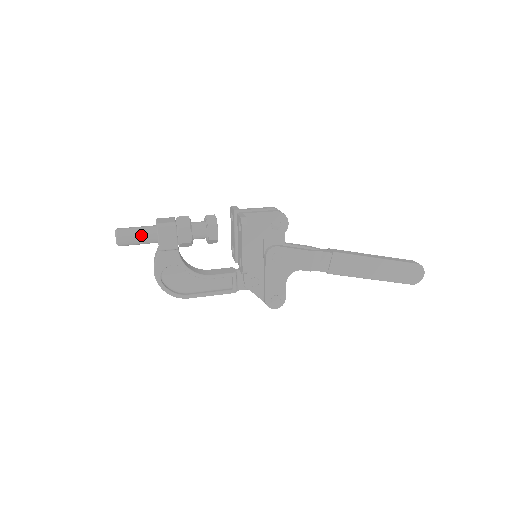
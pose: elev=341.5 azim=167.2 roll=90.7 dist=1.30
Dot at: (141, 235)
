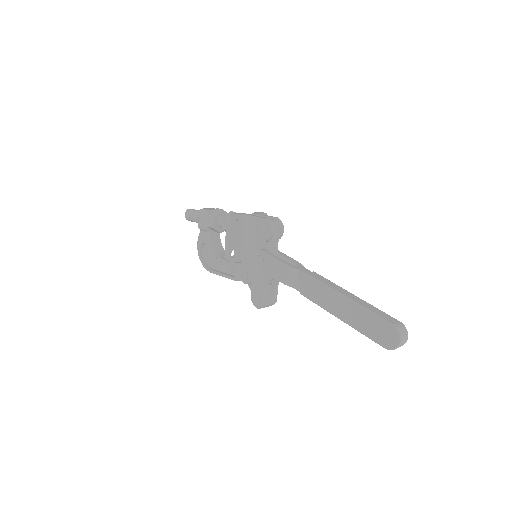
Dot at: (195, 215)
